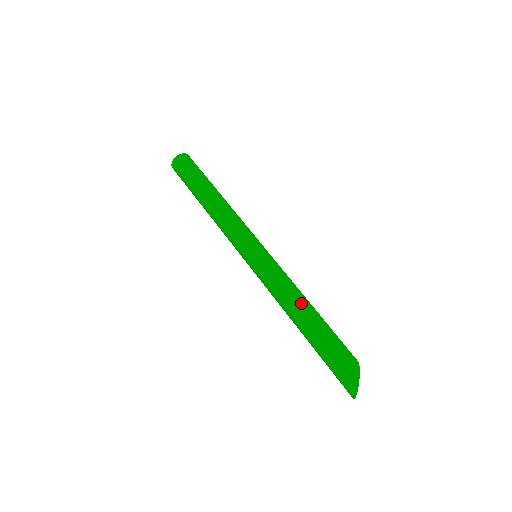
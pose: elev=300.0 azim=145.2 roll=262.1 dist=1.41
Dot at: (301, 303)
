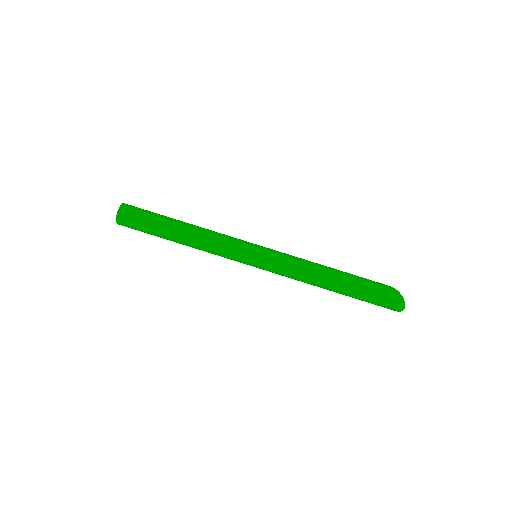
Dot at: (323, 267)
